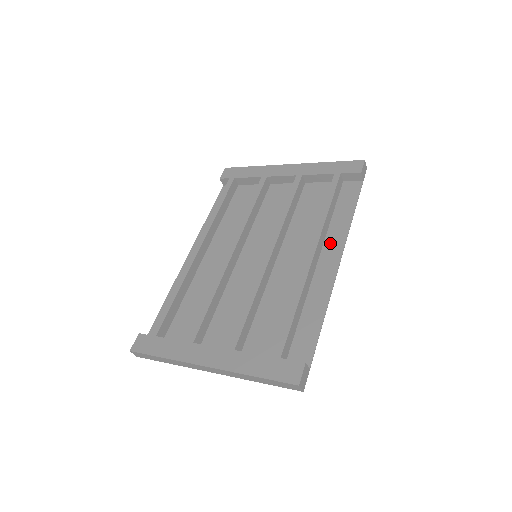
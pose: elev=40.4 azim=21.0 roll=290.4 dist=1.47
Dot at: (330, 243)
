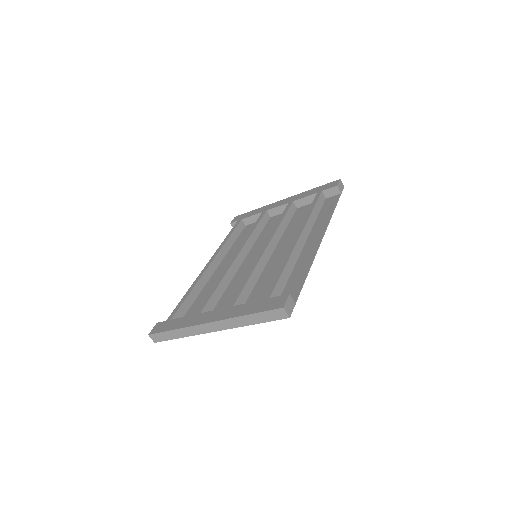
Dot at: (315, 232)
